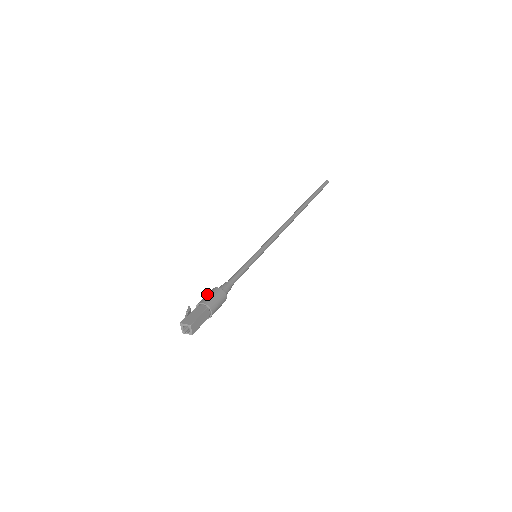
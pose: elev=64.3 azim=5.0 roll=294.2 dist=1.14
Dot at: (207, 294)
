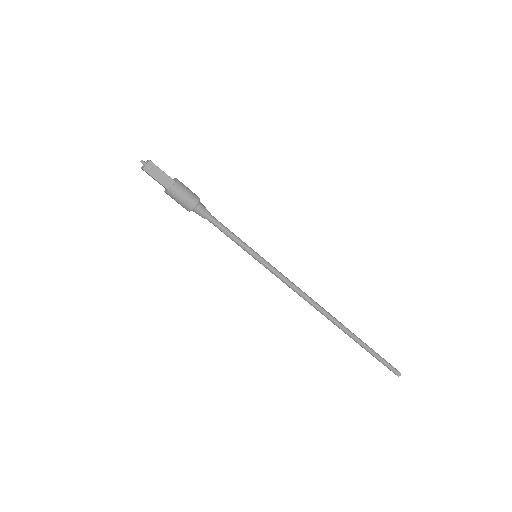
Dot at: occluded
